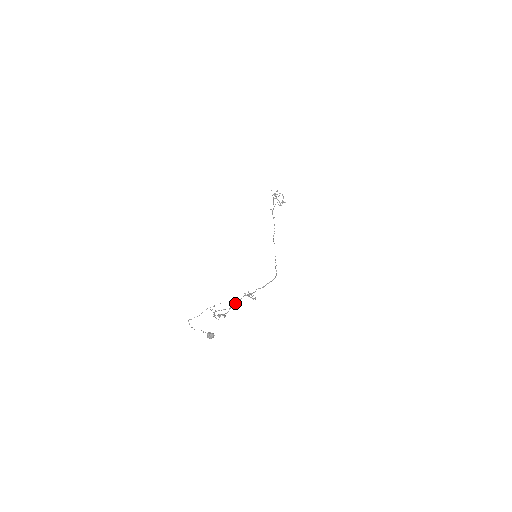
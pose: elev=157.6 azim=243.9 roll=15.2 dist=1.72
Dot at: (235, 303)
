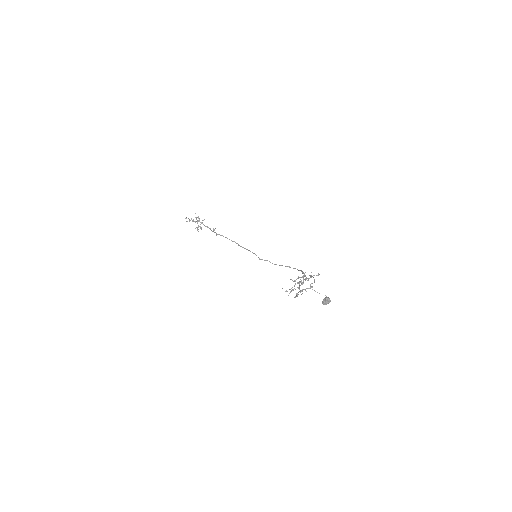
Dot at: occluded
